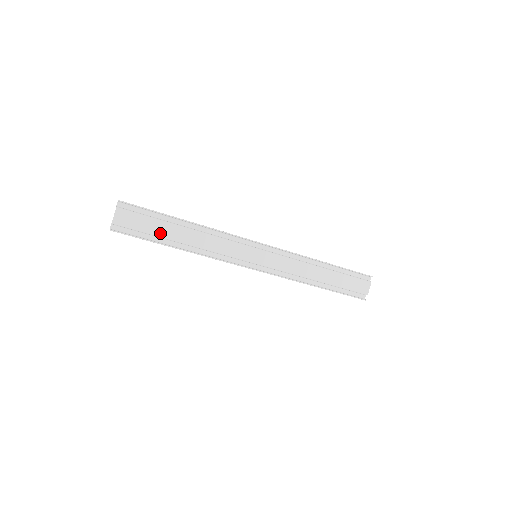
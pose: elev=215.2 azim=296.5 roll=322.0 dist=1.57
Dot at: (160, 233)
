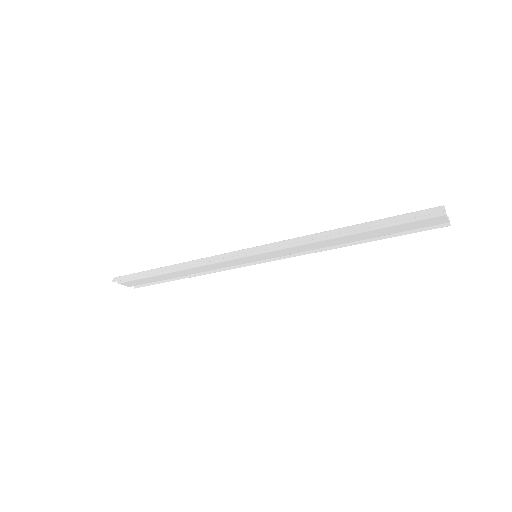
Dot at: (163, 279)
